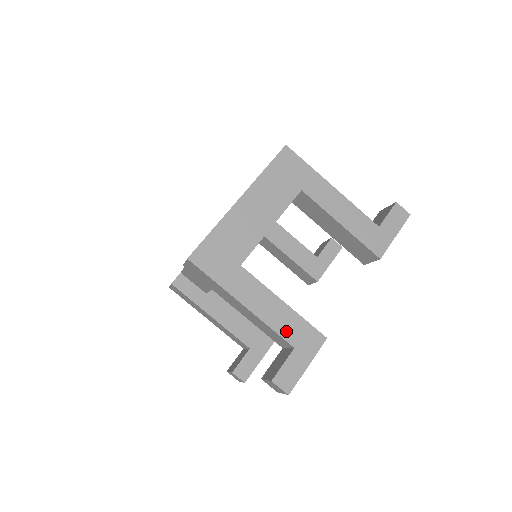
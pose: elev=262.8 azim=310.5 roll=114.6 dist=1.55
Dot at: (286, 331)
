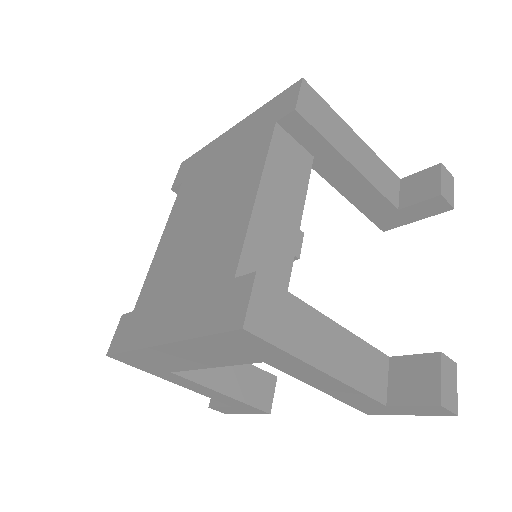
Dot at: (225, 402)
